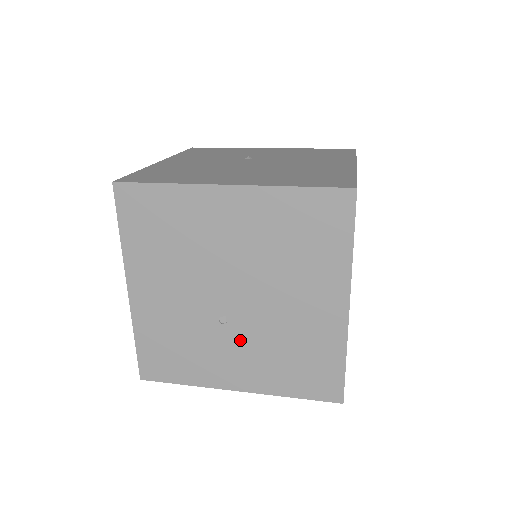
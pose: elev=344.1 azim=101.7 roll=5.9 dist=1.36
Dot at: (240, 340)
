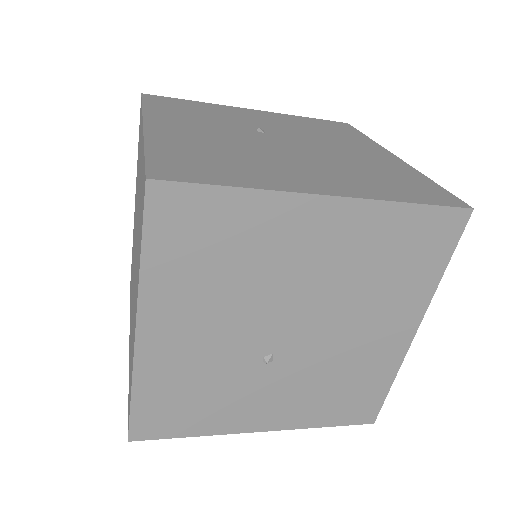
Dot at: (283, 378)
